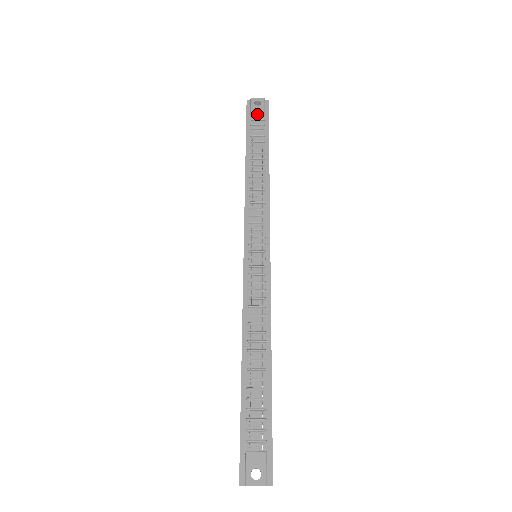
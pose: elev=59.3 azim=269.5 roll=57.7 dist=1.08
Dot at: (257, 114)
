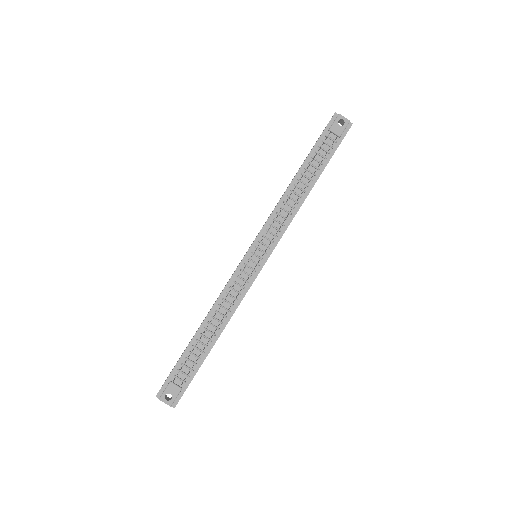
Dot at: (334, 133)
